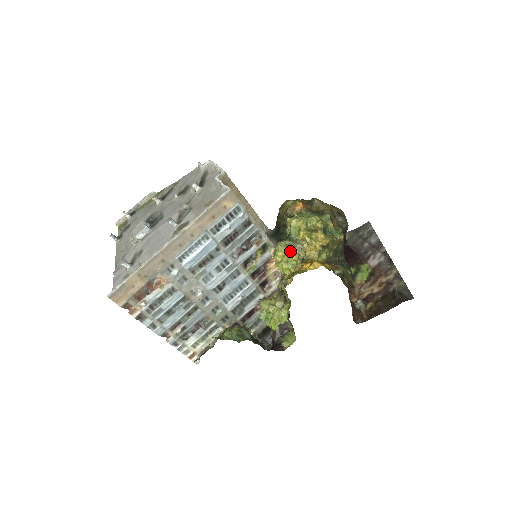
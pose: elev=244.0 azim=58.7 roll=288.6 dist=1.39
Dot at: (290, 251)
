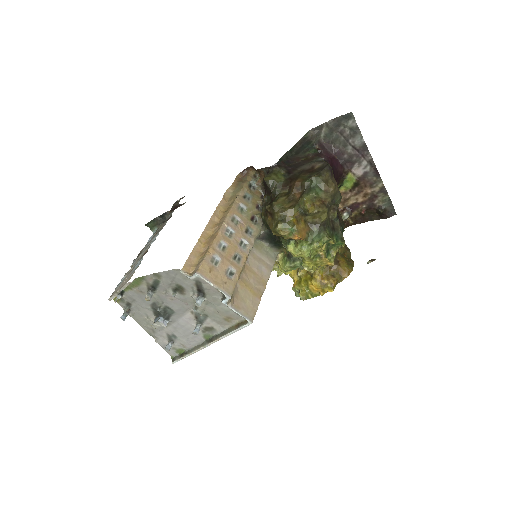
Dot at: occluded
